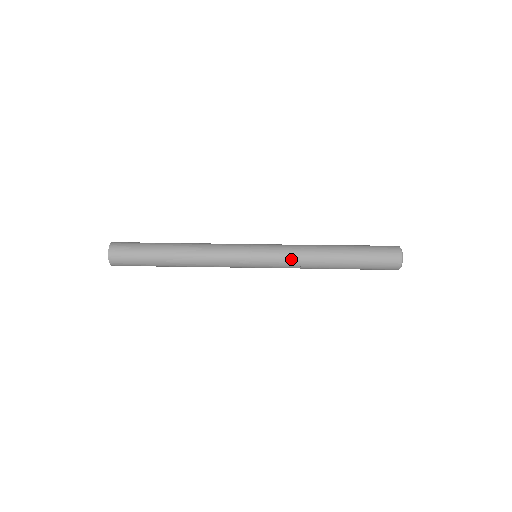
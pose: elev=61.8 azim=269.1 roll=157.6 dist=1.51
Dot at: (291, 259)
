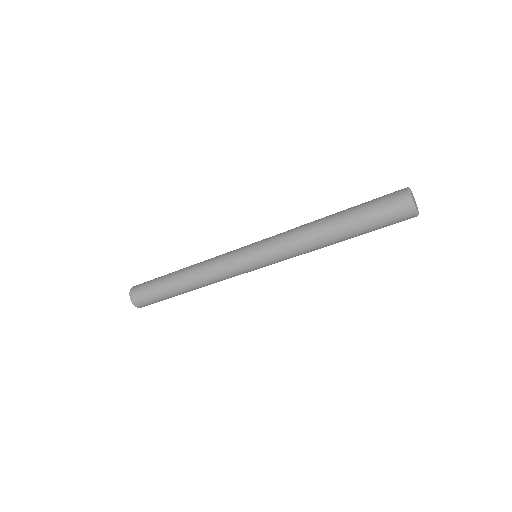
Dot at: (284, 244)
